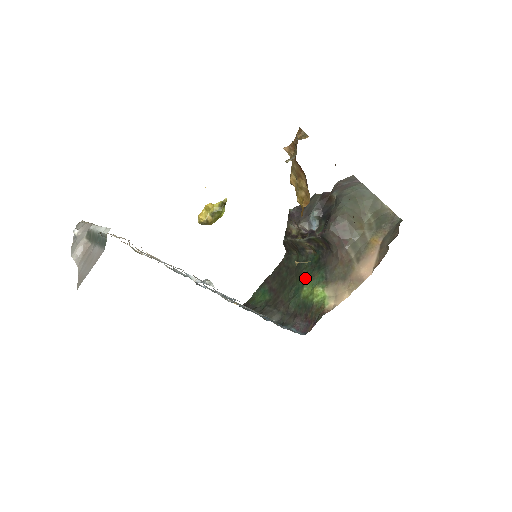
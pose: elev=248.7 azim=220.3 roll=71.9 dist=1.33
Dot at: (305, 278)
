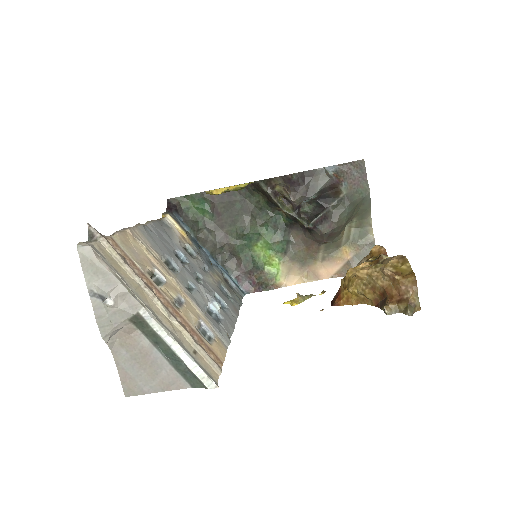
Dot at: (263, 234)
